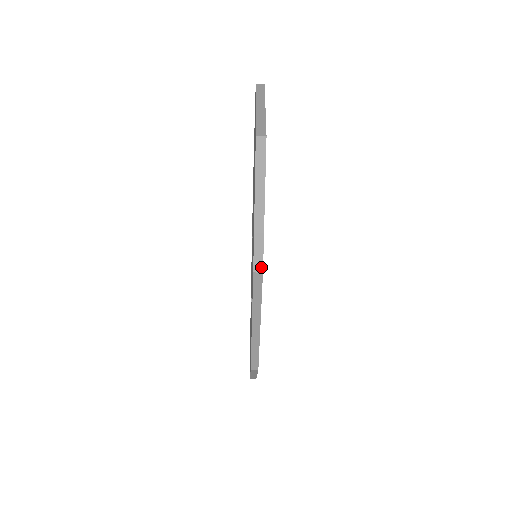
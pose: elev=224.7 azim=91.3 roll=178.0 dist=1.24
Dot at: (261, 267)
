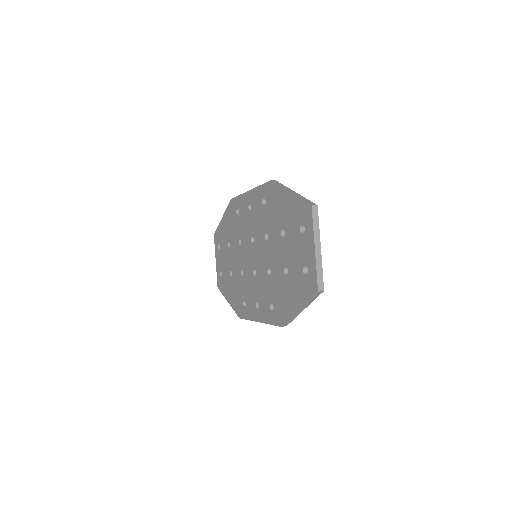
Dot at: occluded
